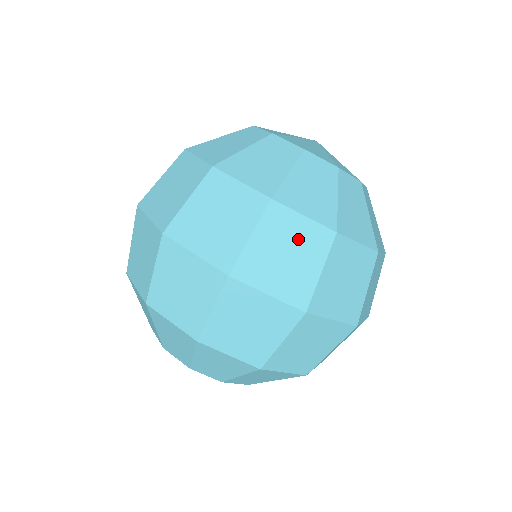
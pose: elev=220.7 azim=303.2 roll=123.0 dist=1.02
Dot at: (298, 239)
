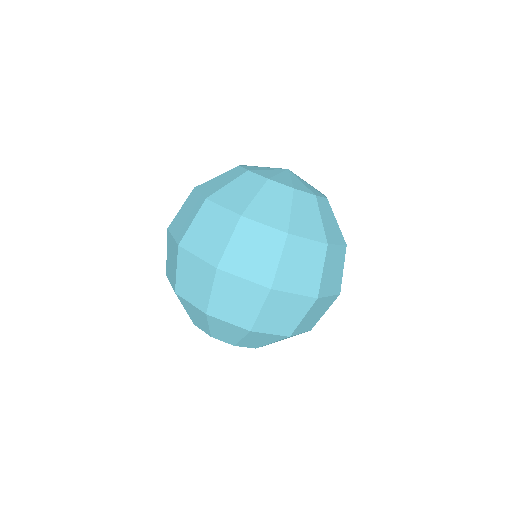
Dot at: (261, 240)
